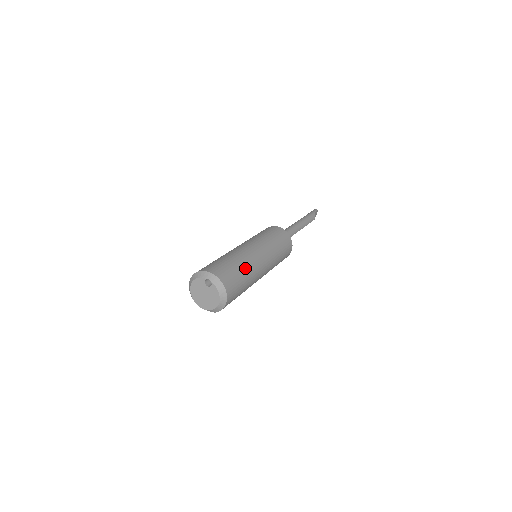
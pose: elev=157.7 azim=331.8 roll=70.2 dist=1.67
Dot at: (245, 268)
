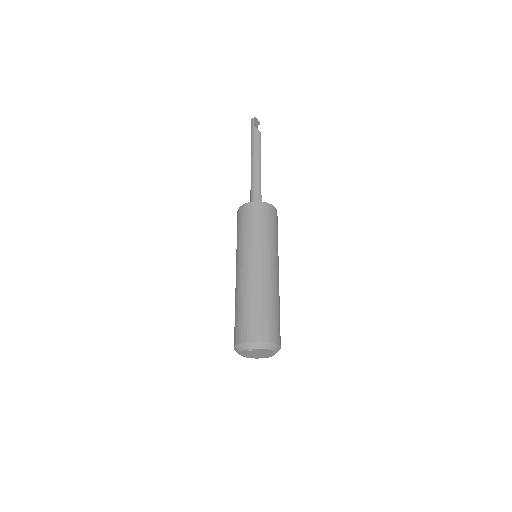
Dot at: (259, 298)
